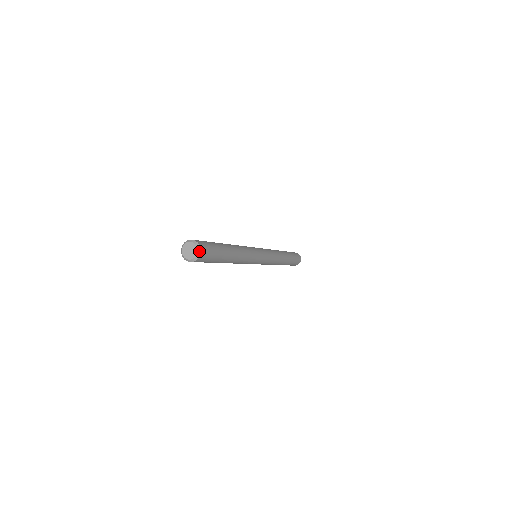
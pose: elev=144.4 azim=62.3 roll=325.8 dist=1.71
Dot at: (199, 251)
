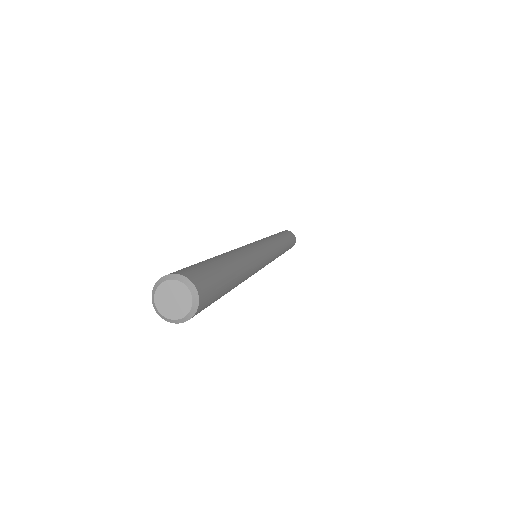
Dot at: (195, 296)
